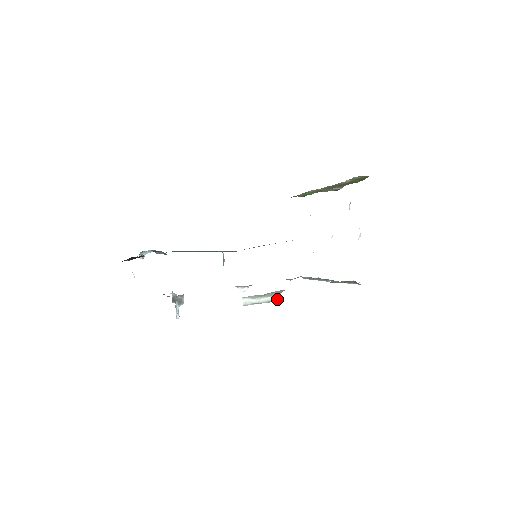
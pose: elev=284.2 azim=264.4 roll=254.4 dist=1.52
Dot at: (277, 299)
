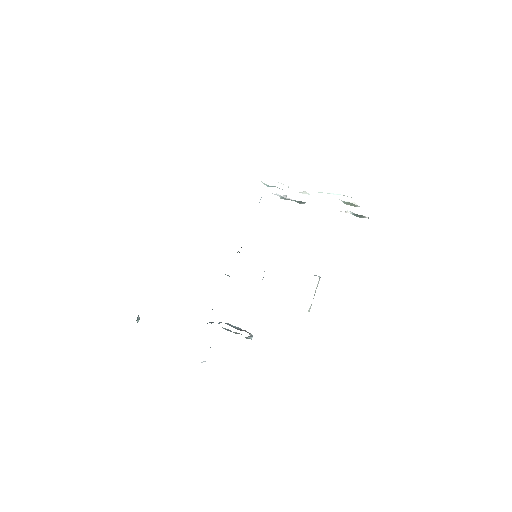
Dot at: occluded
